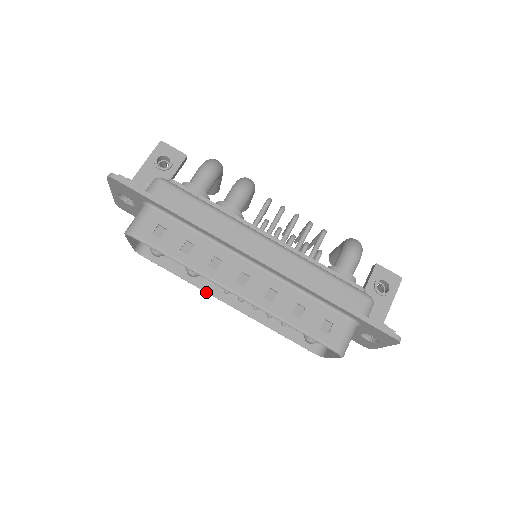
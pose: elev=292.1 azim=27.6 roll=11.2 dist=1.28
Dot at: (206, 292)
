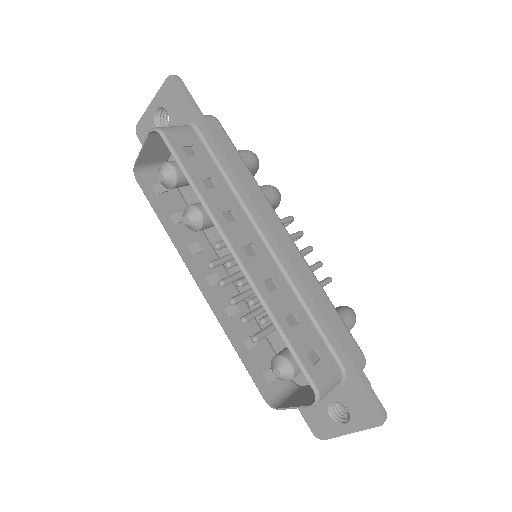
Dot at: (182, 258)
